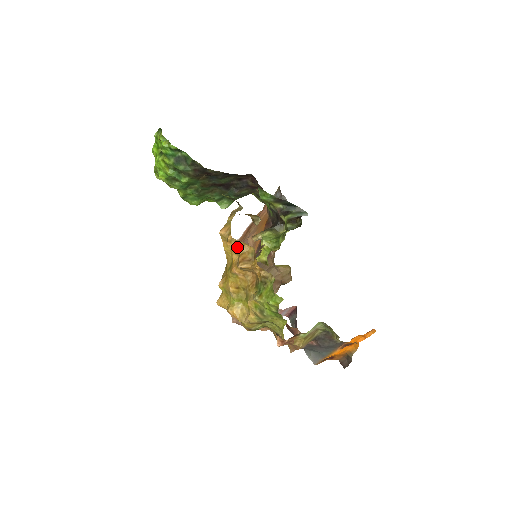
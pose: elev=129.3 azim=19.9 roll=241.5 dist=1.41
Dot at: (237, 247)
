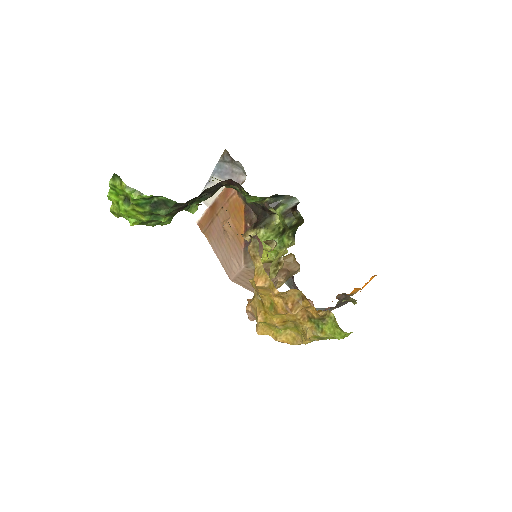
Dot at: (282, 295)
